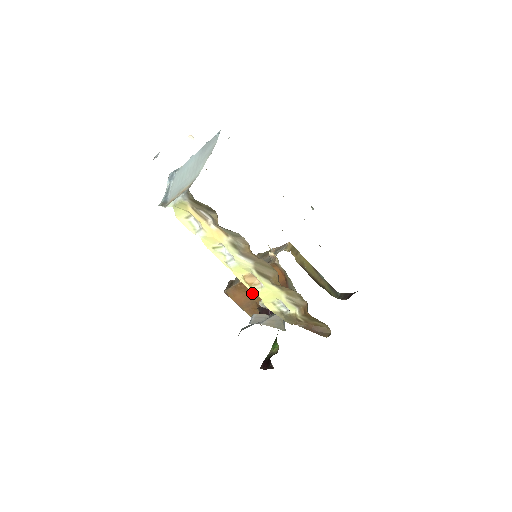
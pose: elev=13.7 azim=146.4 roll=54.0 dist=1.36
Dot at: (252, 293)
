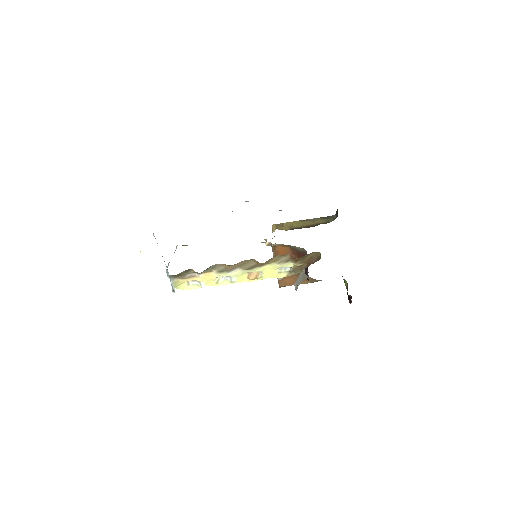
Dot at: occluded
